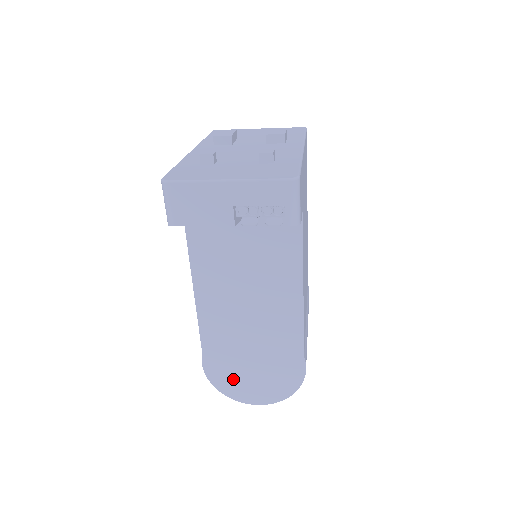
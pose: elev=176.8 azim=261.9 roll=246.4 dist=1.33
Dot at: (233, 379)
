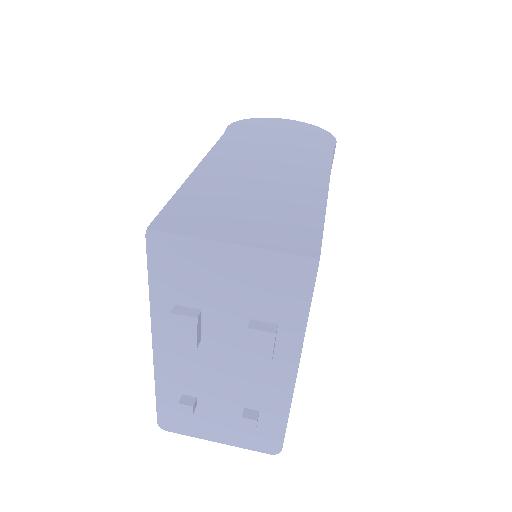
Dot at: occluded
